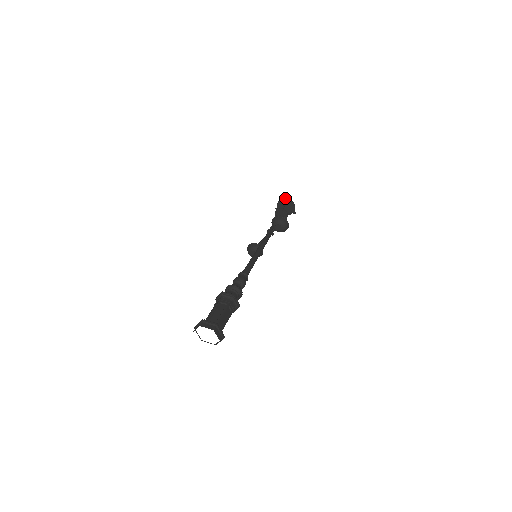
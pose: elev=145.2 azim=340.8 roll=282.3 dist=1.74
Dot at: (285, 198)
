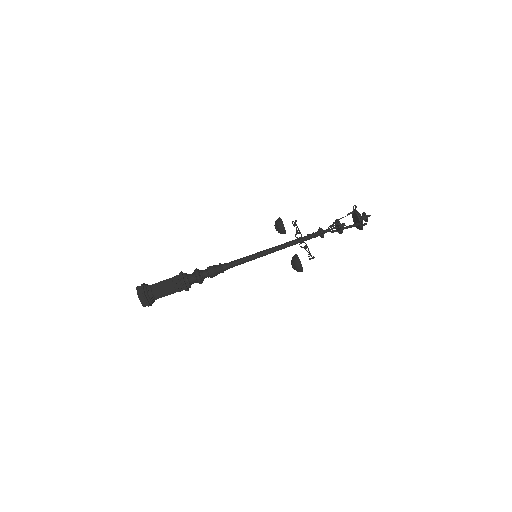
Dot at: (362, 222)
